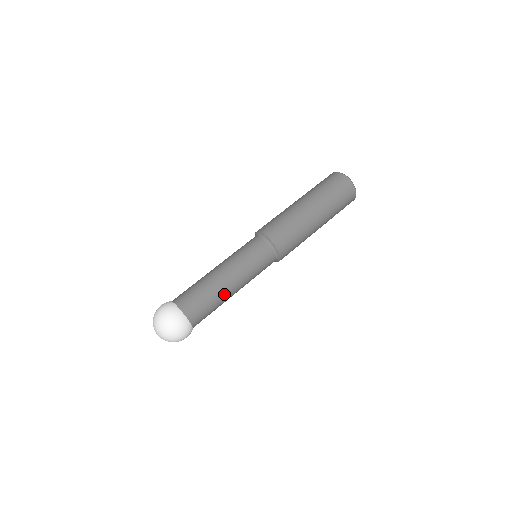
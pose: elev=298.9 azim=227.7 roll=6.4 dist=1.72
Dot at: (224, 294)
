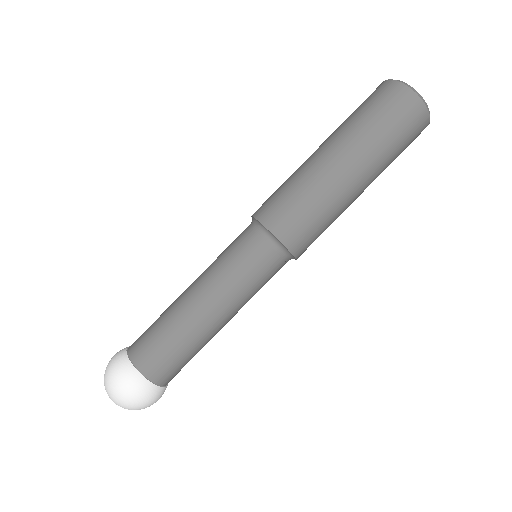
Dot at: (199, 328)
